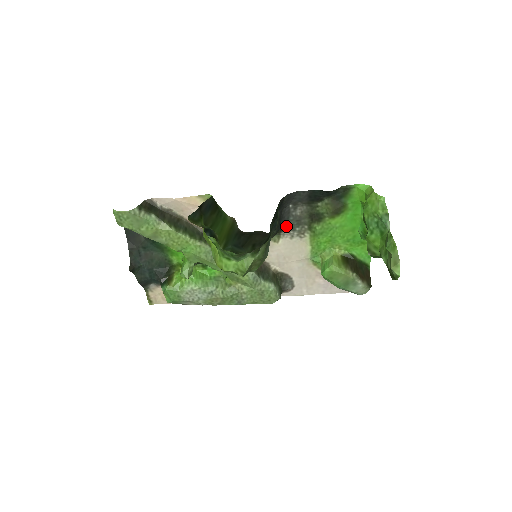
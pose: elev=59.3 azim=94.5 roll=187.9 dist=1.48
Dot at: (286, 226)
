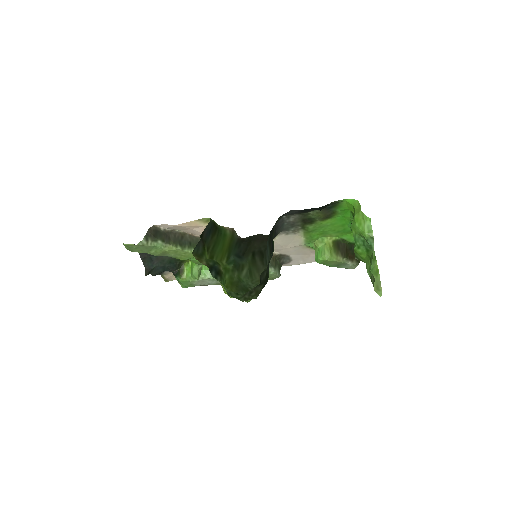
Dot at: (281, 230)
